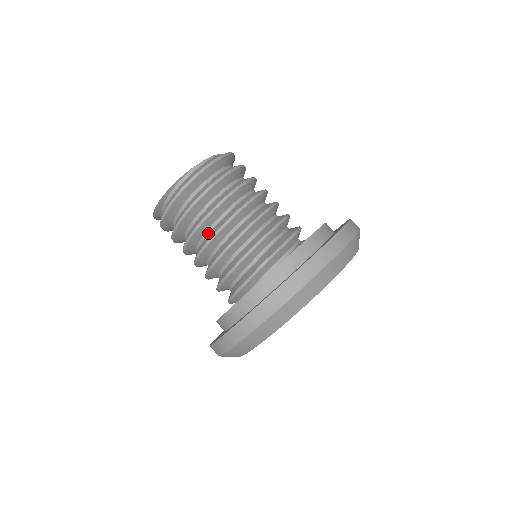
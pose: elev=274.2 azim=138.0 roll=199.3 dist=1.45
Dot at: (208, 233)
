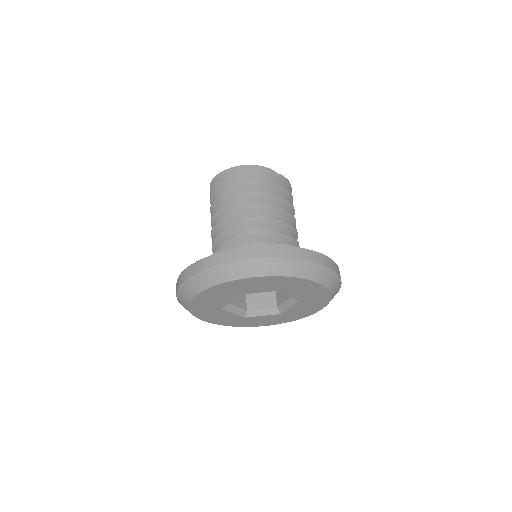
Dot at: occluded
